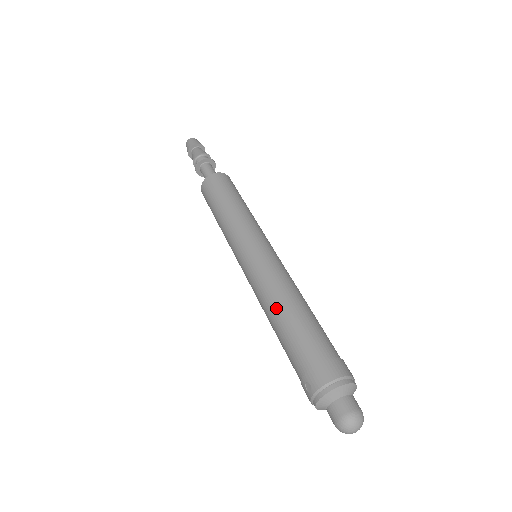
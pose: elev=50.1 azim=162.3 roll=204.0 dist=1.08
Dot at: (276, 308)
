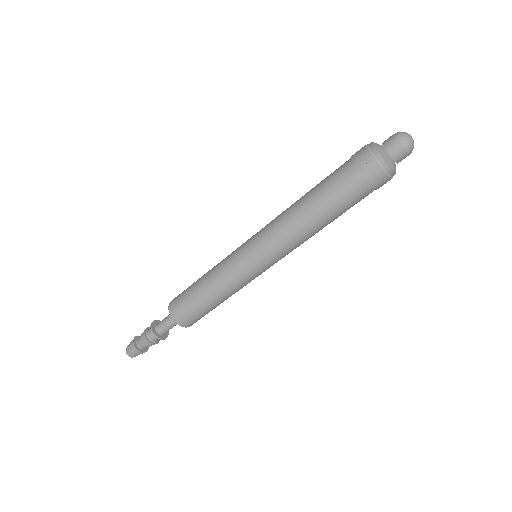
Dot at: (301, 208)
